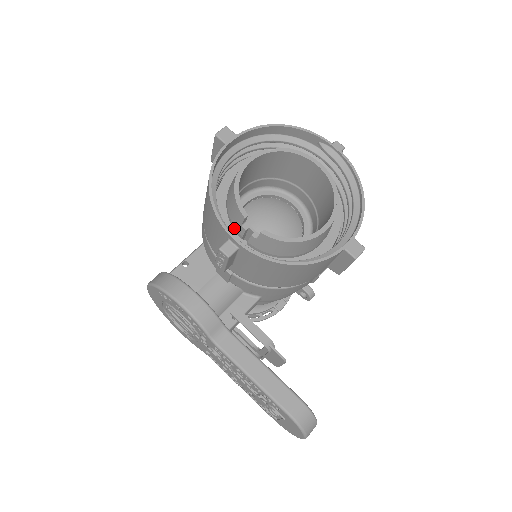
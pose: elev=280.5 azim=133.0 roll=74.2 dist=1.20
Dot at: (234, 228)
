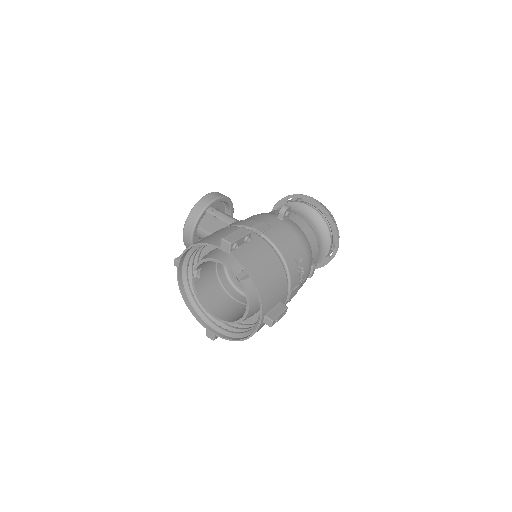
Dot at: occluded
